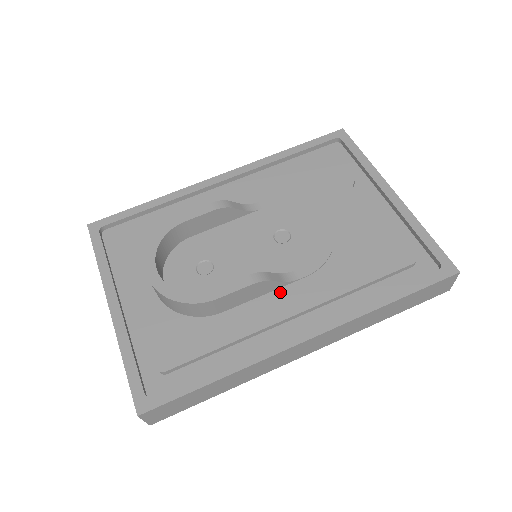
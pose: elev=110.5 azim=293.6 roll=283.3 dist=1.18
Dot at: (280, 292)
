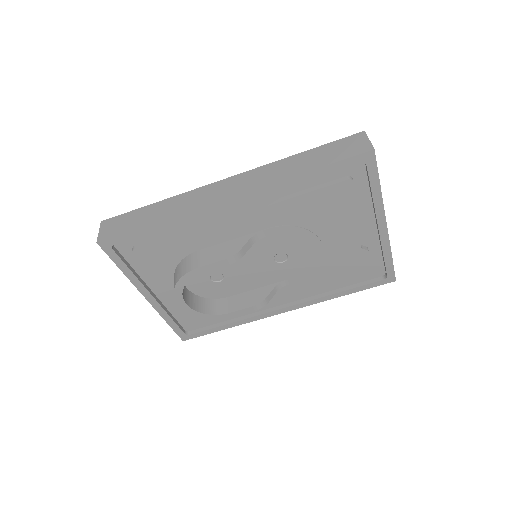
Dot at: occluded
